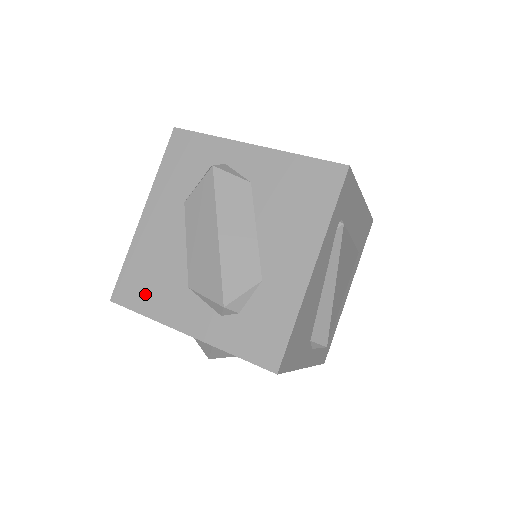
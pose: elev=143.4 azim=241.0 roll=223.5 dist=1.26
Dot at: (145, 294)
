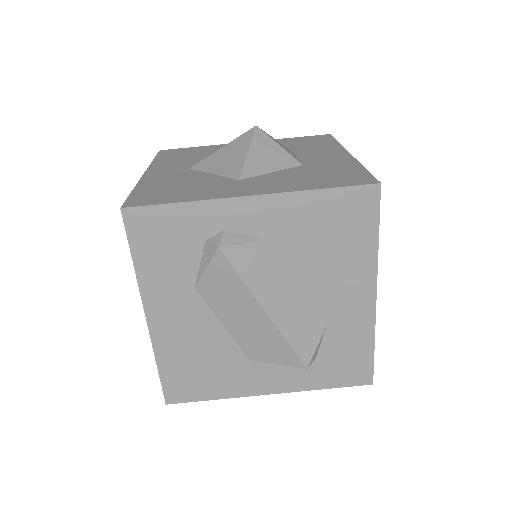
Dot at: (204, 384)
